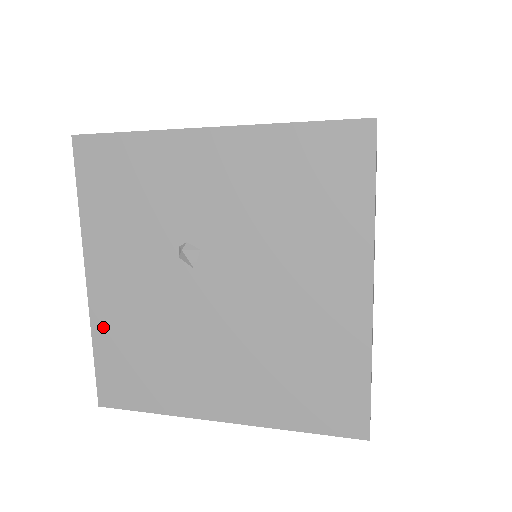
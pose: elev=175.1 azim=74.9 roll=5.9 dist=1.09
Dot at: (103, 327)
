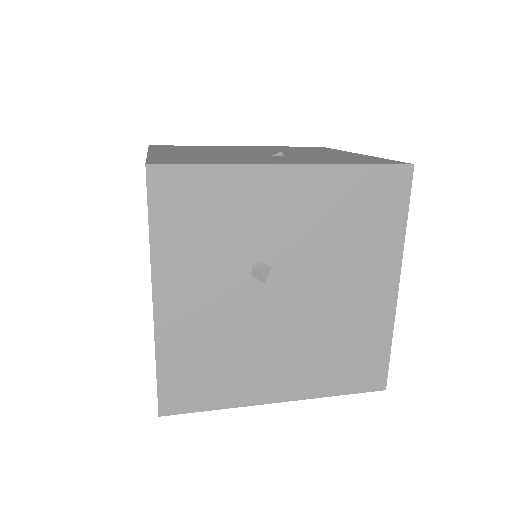
Dot at: (169, 344)
